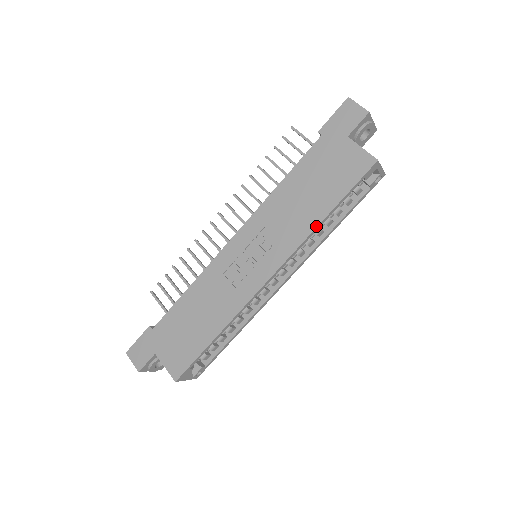
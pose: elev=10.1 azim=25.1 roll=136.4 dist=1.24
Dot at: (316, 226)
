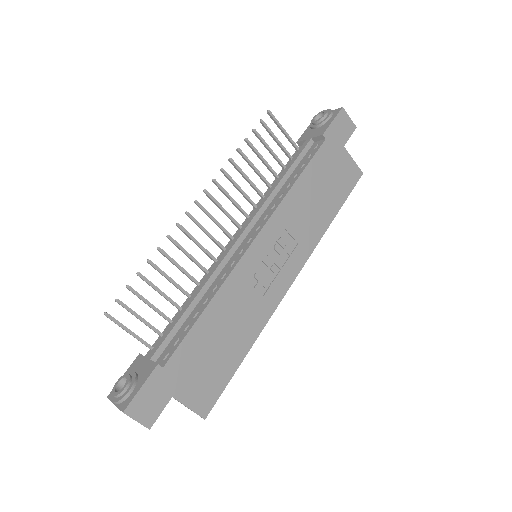
Dot at: (326, 229)
